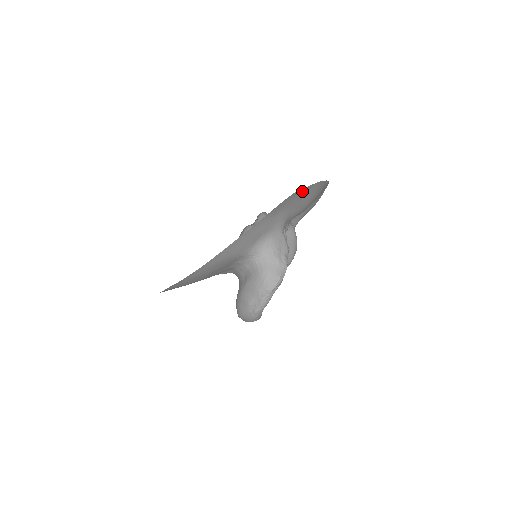
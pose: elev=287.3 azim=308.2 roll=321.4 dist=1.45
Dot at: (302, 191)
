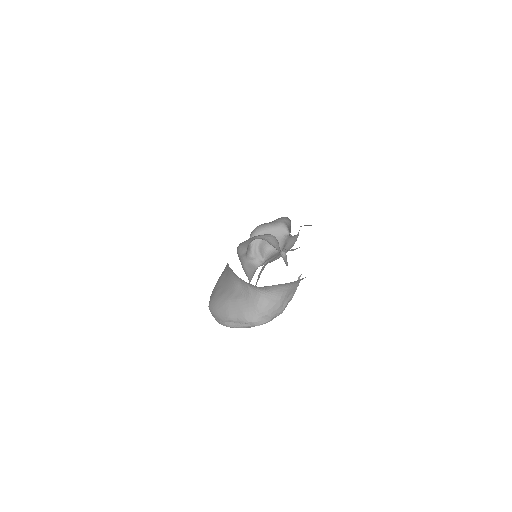
Dot at: occluded
